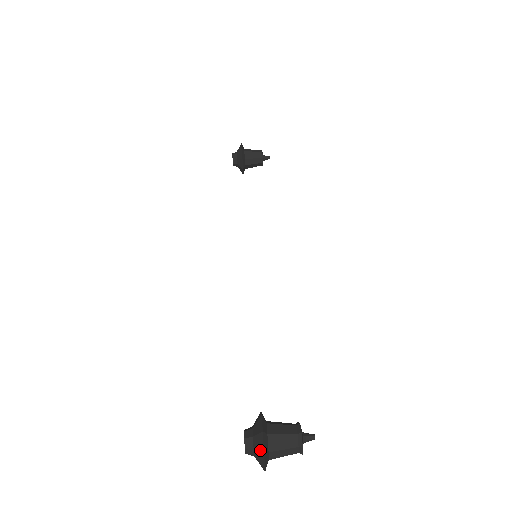
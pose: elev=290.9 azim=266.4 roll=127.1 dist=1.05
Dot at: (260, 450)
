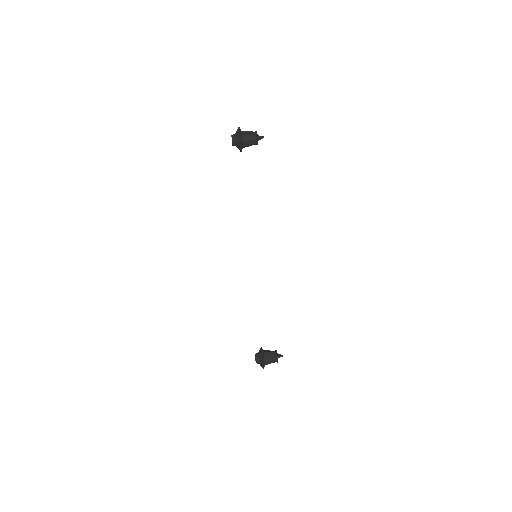
Dot at: (262, 367)
